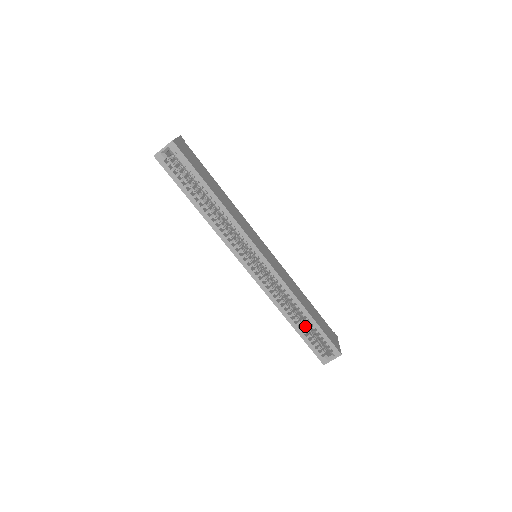
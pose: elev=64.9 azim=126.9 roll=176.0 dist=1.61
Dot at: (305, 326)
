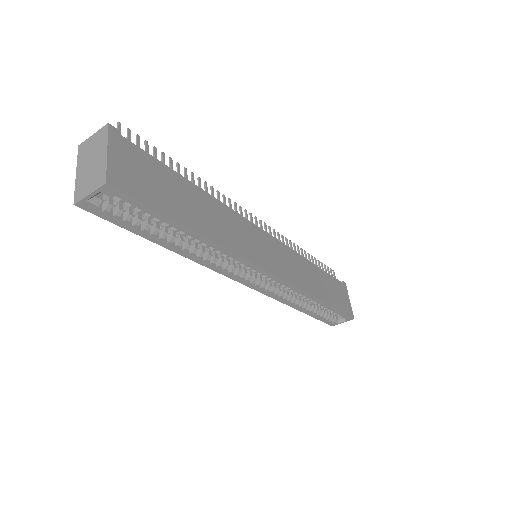
Dot at: occluded
